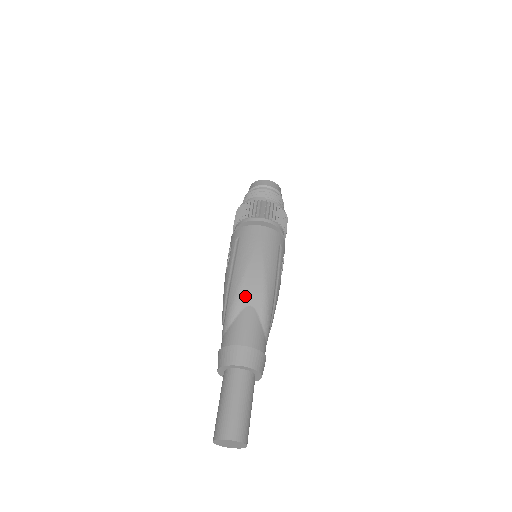
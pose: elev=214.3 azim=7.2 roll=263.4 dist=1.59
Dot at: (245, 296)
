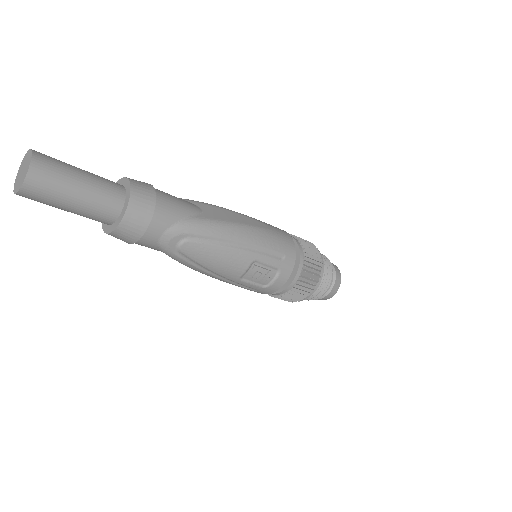
Dot at: (210, 207)
